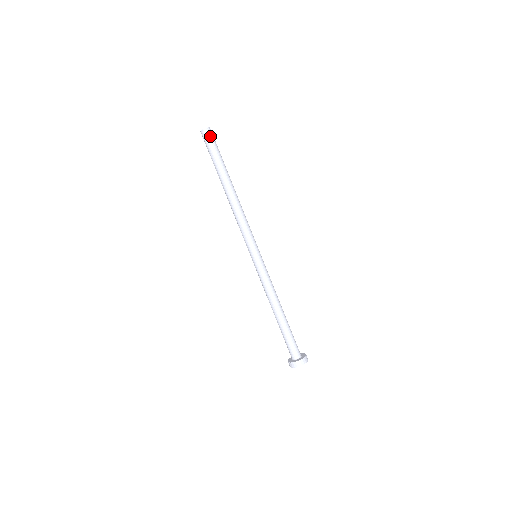
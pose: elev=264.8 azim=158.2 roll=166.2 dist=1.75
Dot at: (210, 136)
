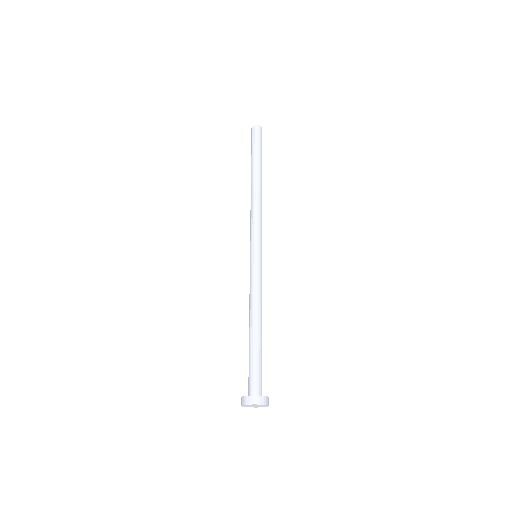
Dot at: (258, 133)
